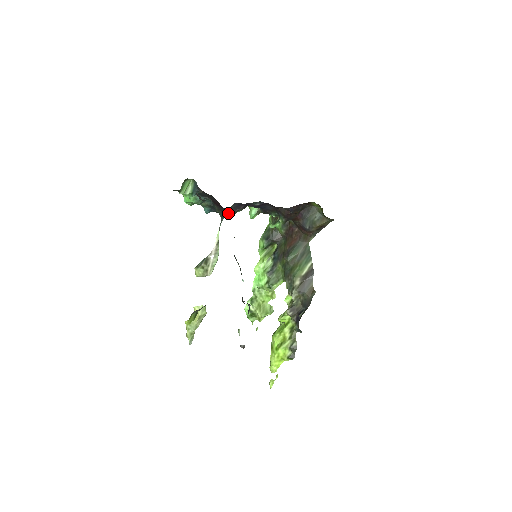
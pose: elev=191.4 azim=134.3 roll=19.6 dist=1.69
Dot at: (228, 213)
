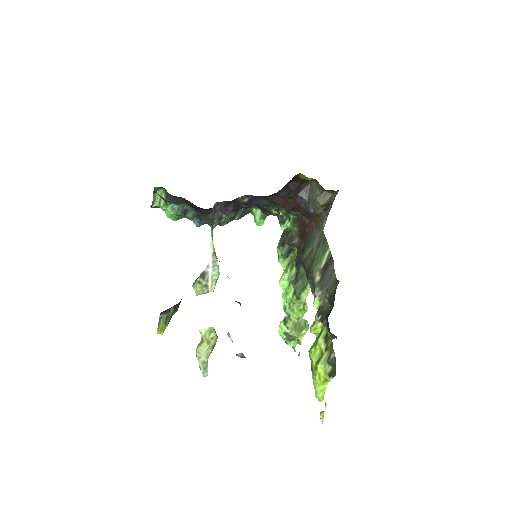
Dot at: (215, 217)
